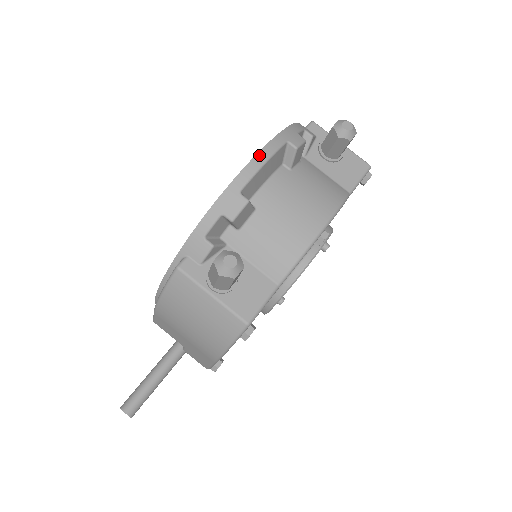
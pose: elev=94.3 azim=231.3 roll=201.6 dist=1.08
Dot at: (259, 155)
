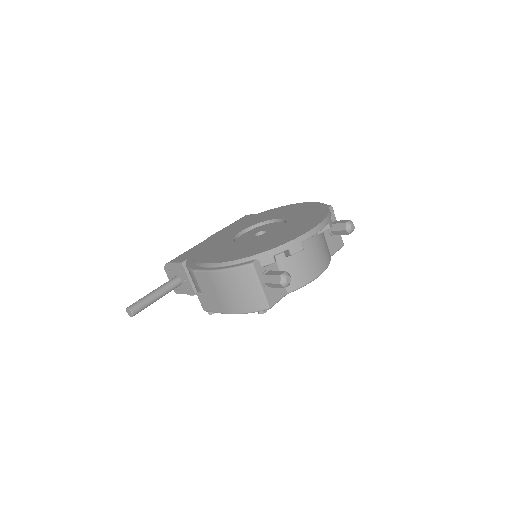
Dot at: (317, 227)
